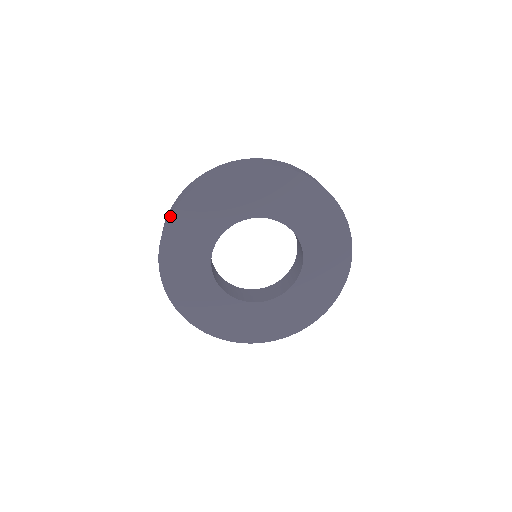
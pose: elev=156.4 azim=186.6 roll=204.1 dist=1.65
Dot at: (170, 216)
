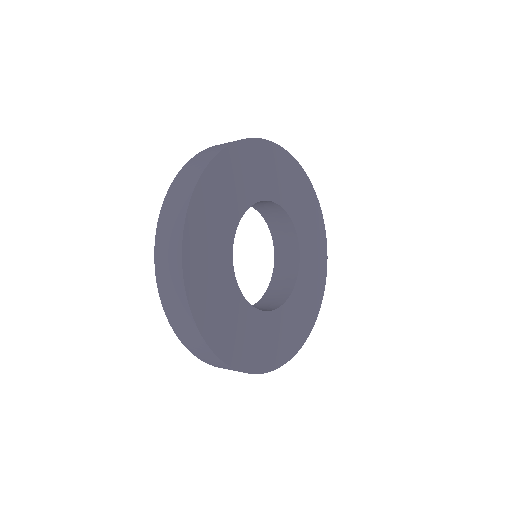
Dot at: (183, 235)
